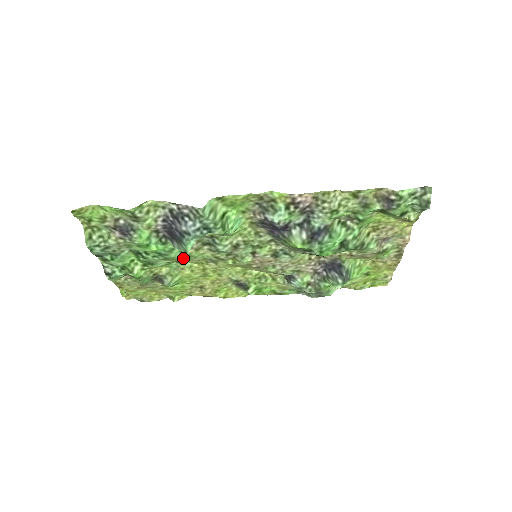
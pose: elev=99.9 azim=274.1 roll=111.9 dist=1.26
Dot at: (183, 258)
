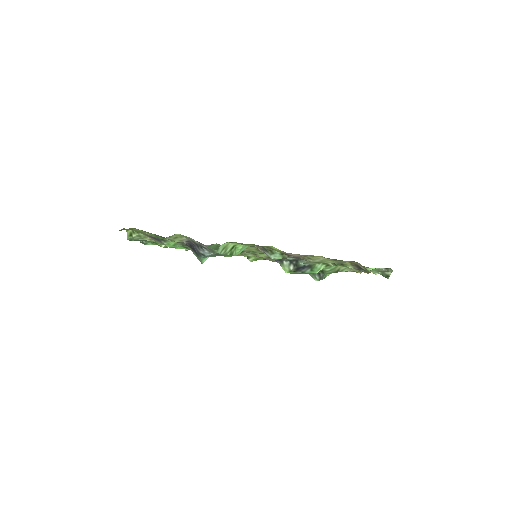
Dot at: occluded
